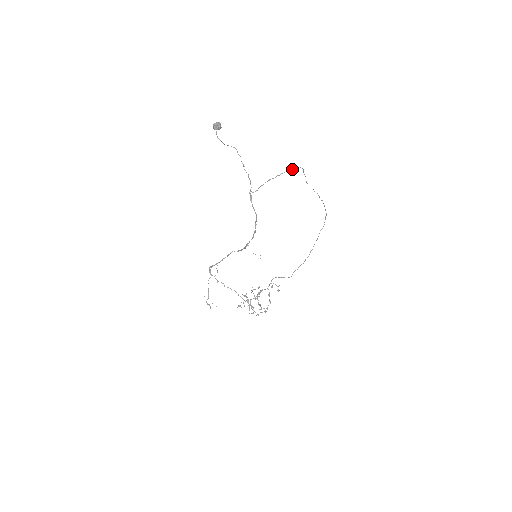
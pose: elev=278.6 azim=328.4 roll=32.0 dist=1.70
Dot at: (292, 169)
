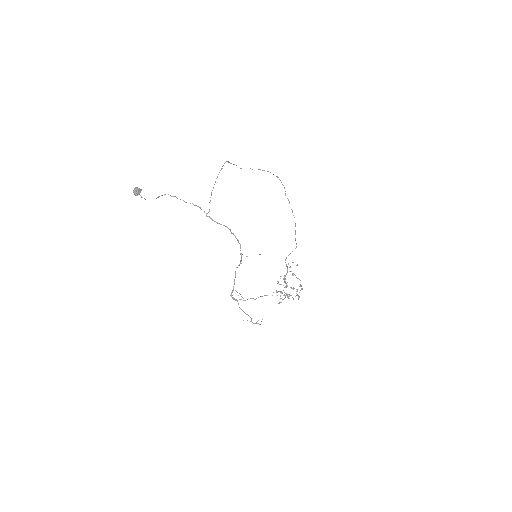
Dot at: occluded
